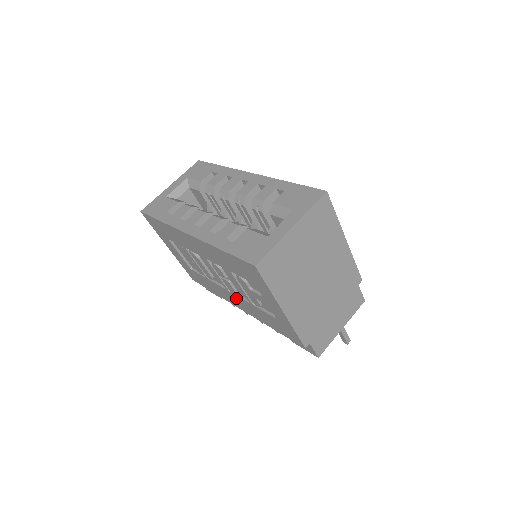
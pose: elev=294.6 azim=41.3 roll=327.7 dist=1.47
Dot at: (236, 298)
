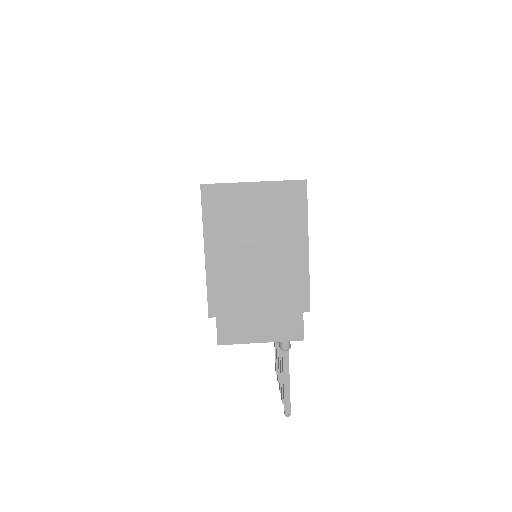
Dot at: occluded
